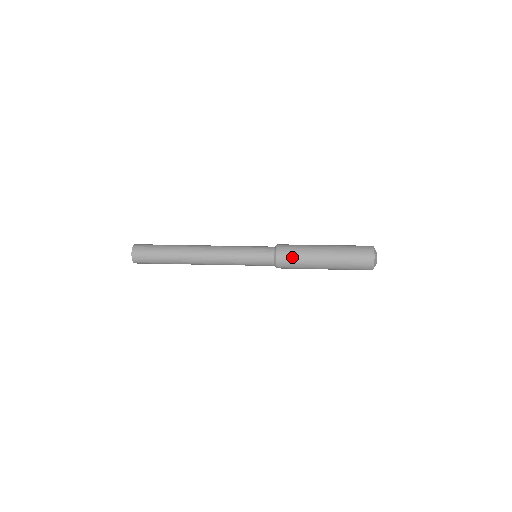
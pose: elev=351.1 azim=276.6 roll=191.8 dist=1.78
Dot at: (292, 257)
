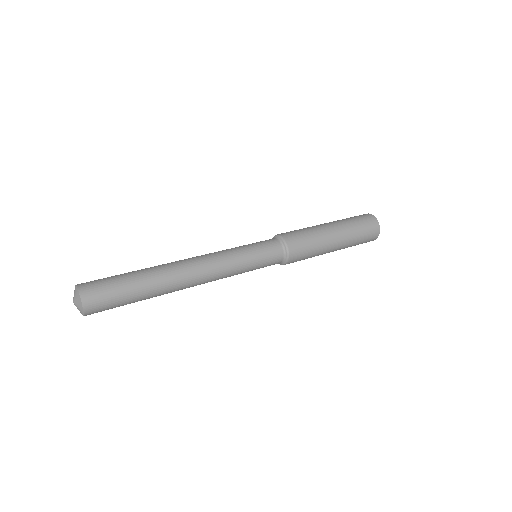
Dot at: (305, 245)
